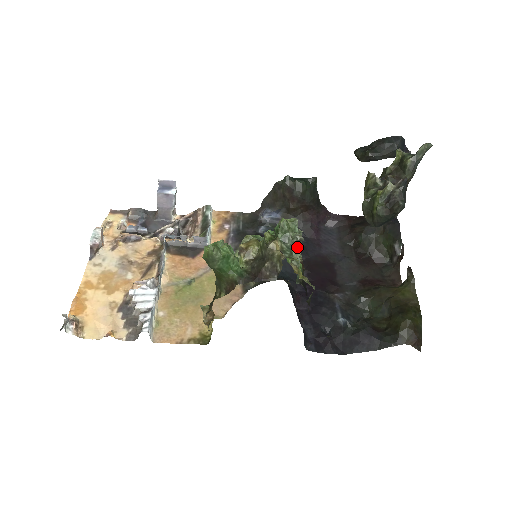
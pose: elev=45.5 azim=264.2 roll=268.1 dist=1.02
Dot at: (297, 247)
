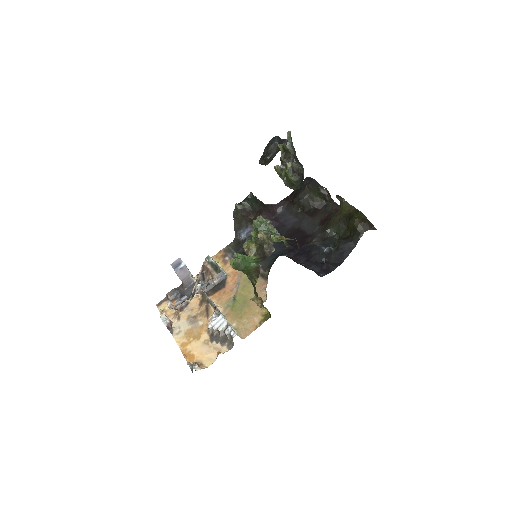
Dot at: (271, 228)
